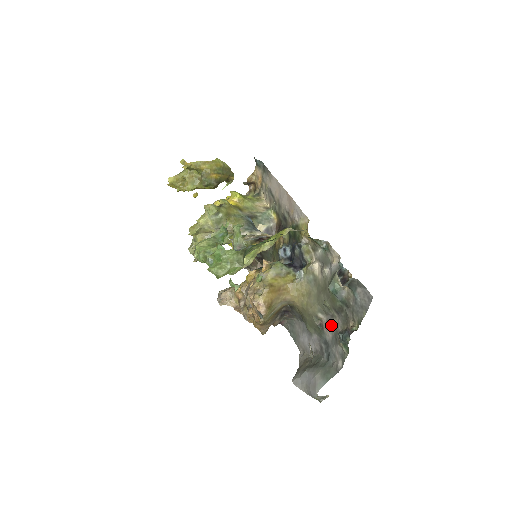
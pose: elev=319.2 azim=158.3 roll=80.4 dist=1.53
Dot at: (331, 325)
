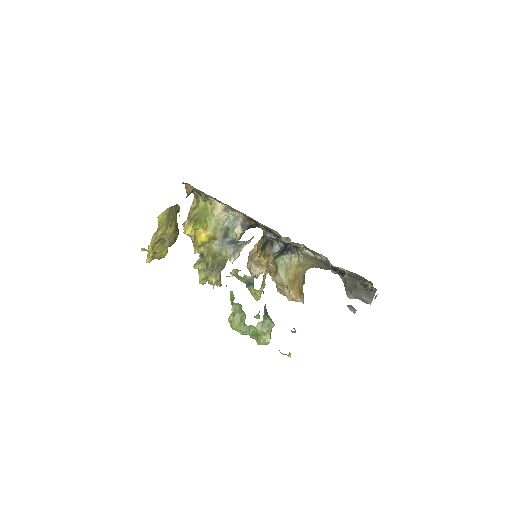
Dot at: (349, 274)
